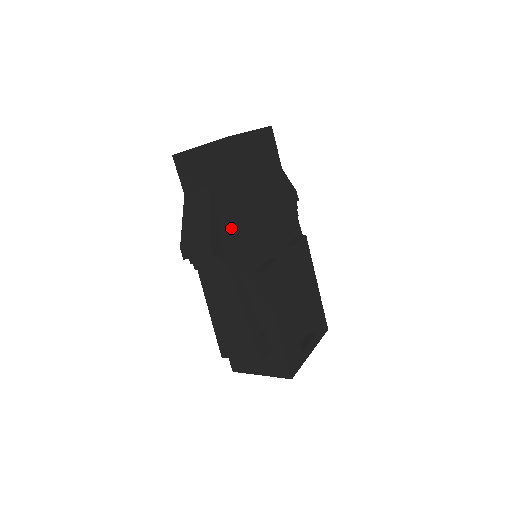
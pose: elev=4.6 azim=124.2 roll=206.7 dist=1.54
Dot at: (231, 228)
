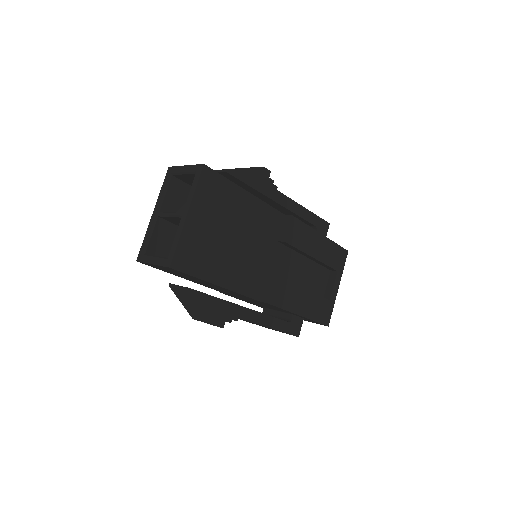
Dot at: (223, 289)
